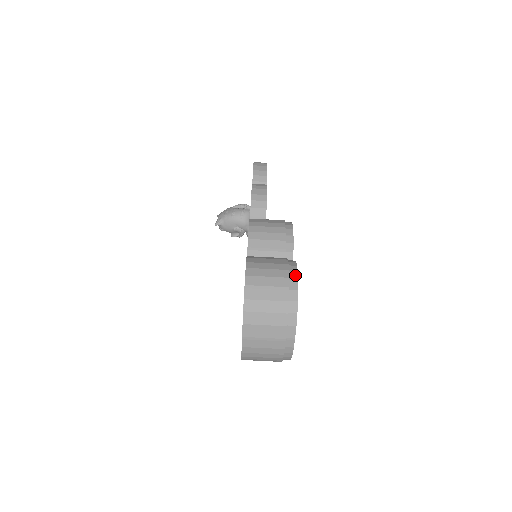
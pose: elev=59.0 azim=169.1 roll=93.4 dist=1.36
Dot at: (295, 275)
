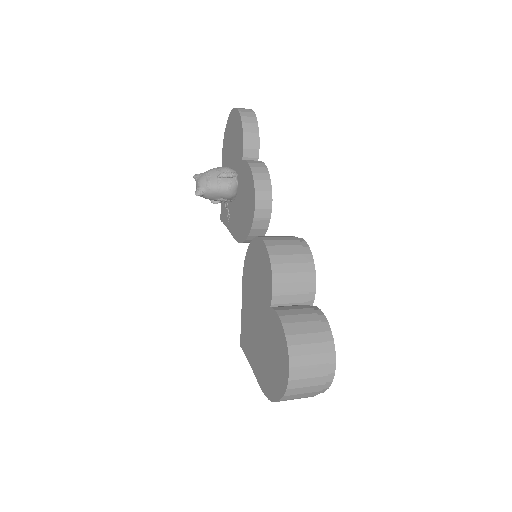
Dot at: (332, 346)
